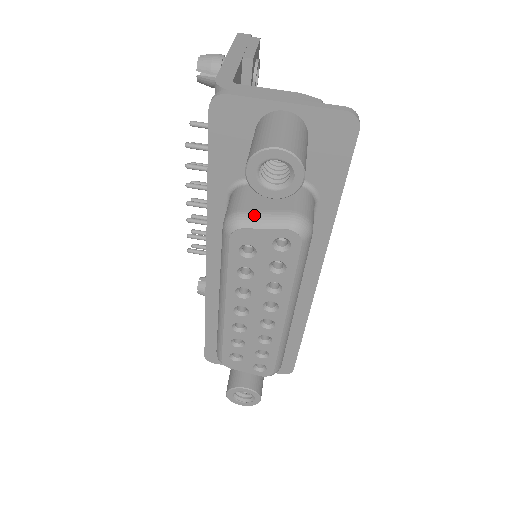
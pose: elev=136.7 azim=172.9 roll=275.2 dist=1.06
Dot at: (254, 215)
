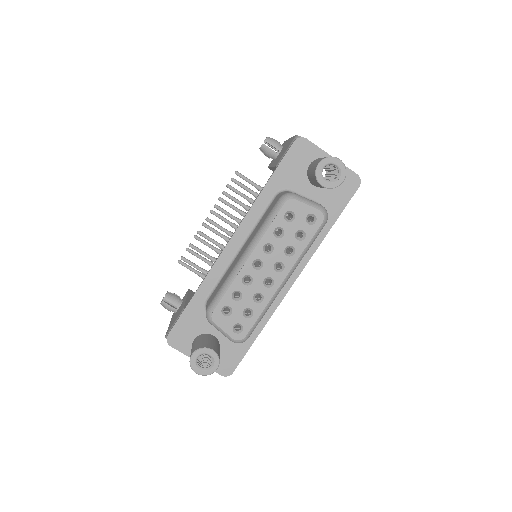
Dot at: (302, 197)
